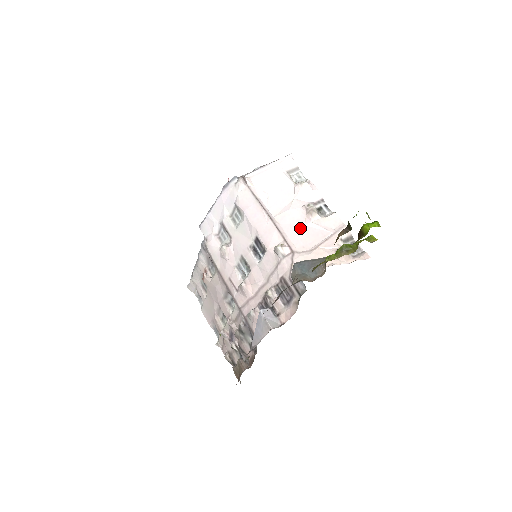
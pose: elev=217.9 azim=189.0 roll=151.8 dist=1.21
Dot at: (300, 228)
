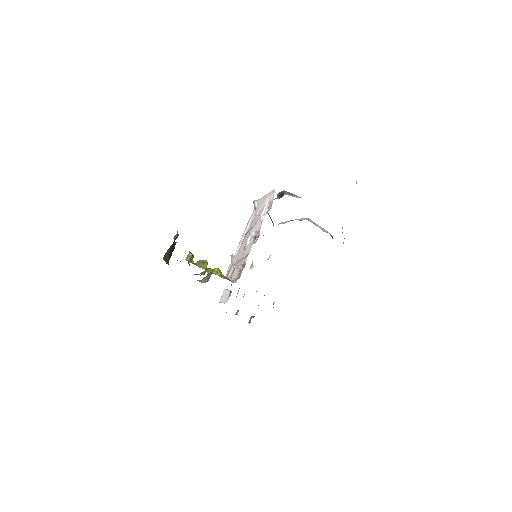
Dot at: (242, 247)
